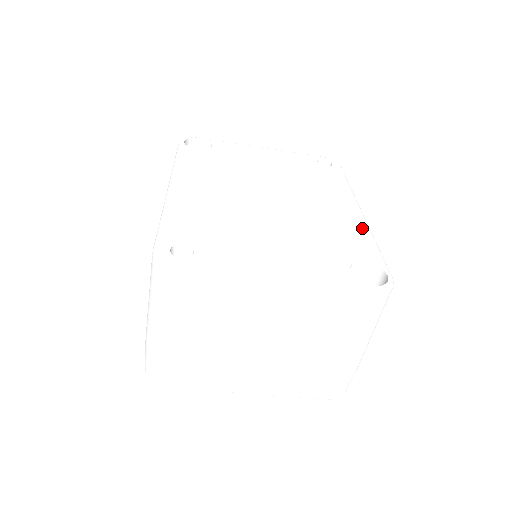
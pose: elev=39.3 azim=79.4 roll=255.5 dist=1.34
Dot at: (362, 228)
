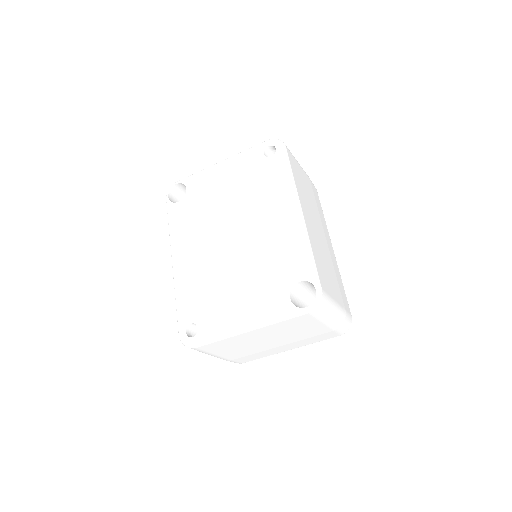
Dot at: (299, 238)
